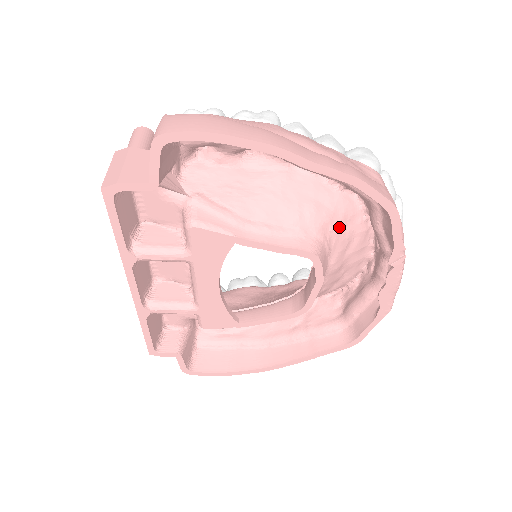
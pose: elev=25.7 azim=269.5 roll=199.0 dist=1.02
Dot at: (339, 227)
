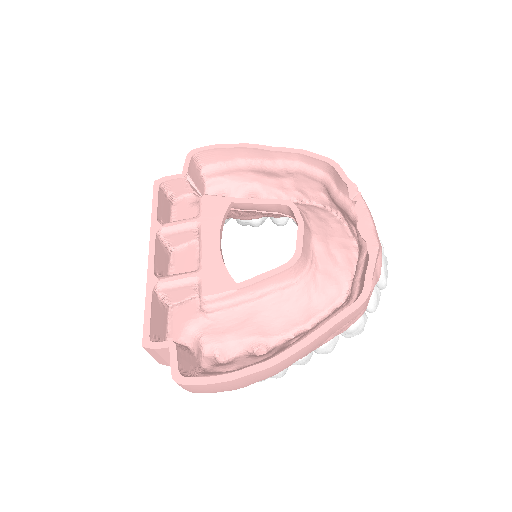
Dot at: (313, 213)
